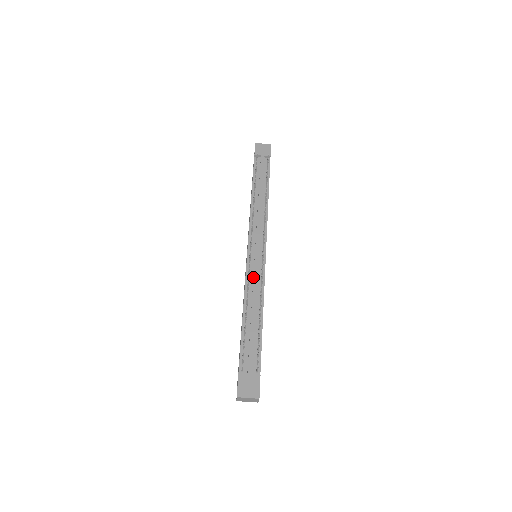
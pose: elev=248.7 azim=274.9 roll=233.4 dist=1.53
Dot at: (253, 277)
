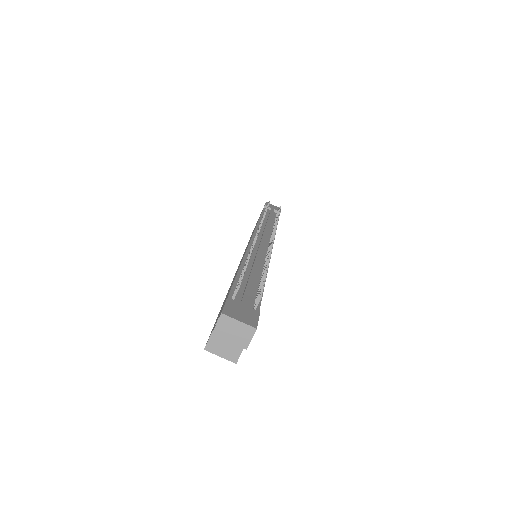
Dot at: (257, 251)
